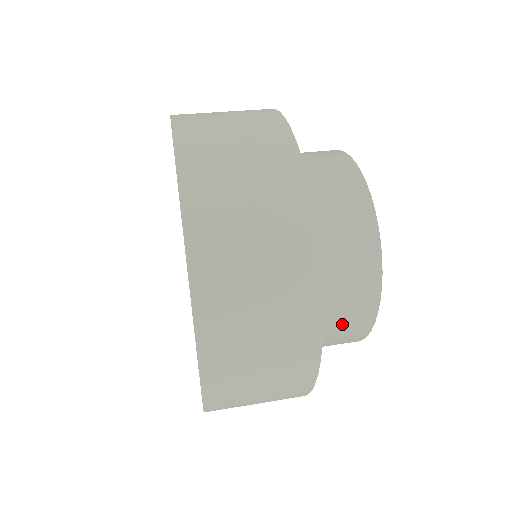
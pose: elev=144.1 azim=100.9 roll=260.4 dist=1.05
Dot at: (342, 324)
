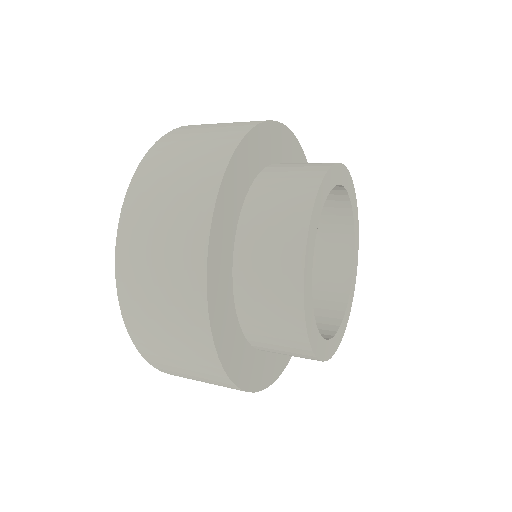
Dot at: (282, 195)
